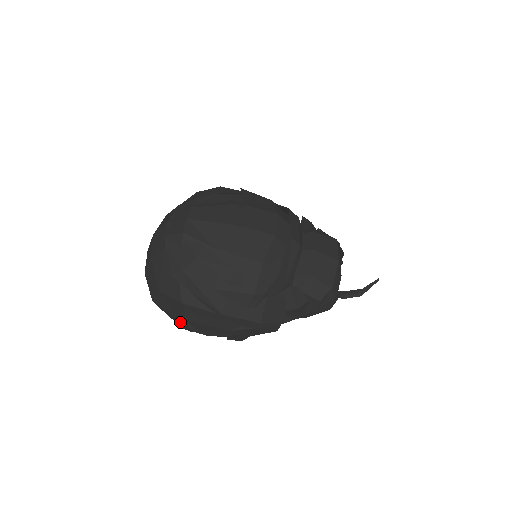
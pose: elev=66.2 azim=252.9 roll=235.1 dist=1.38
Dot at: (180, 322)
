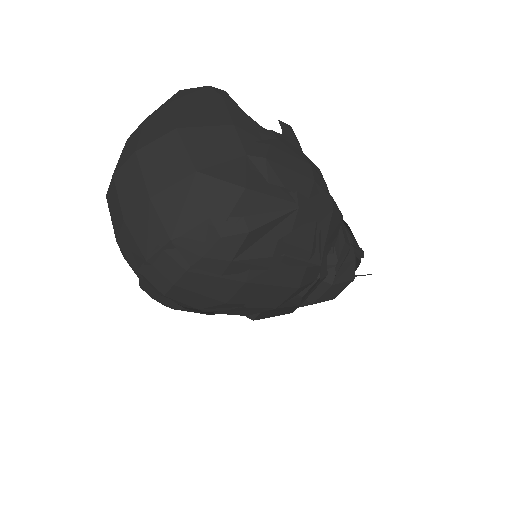
Dot at: occluded
